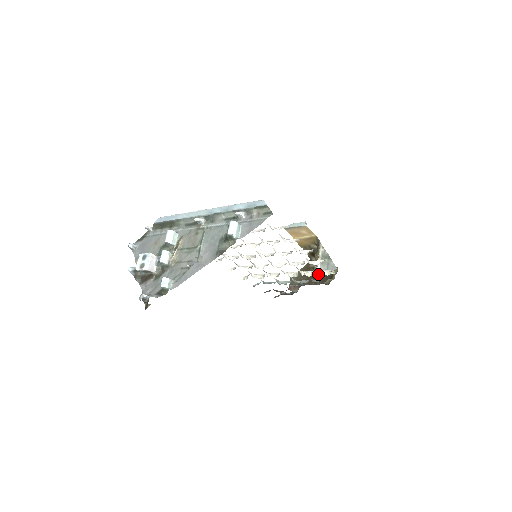
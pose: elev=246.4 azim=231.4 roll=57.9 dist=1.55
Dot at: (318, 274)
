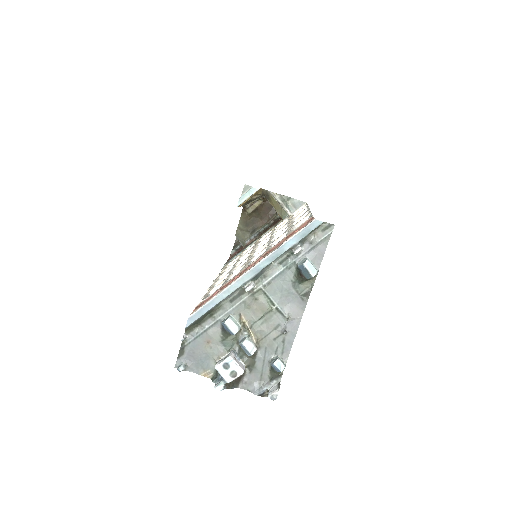
Dot at: (262, 214)
